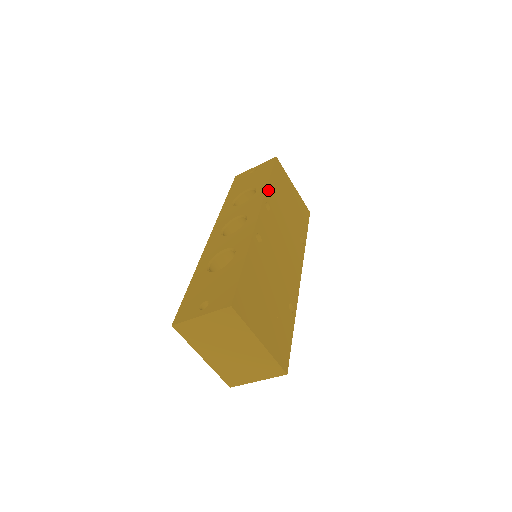
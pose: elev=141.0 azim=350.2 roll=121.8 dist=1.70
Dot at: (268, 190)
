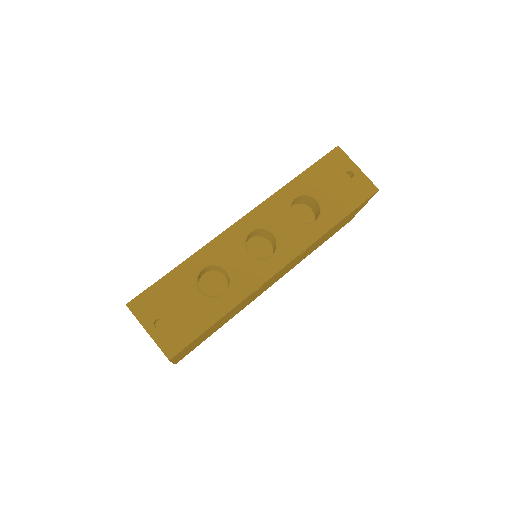
Dot at: (323, 235)
